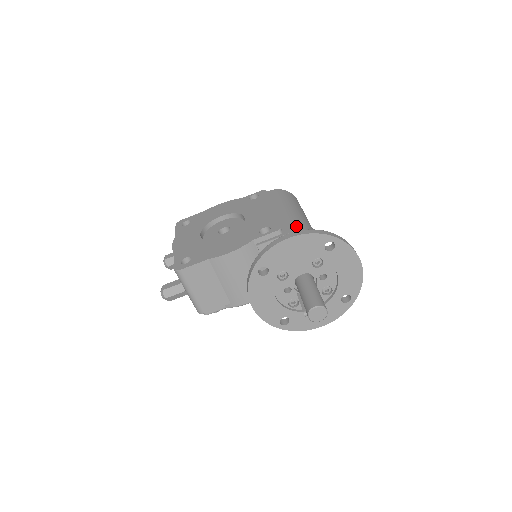
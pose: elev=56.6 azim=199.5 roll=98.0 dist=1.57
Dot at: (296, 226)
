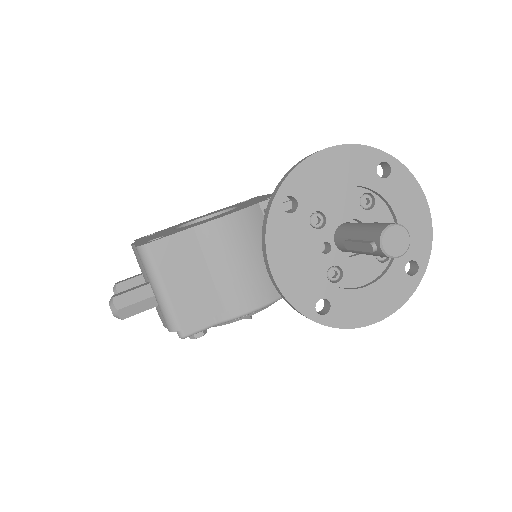
Dot at: occluded
